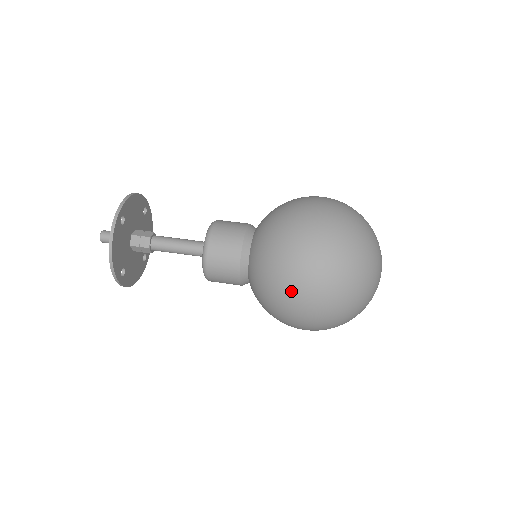
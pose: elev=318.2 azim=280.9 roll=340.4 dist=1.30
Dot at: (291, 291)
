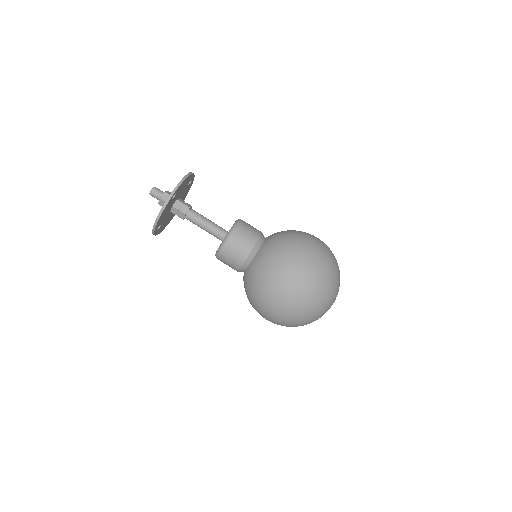
Dot at: occluded
